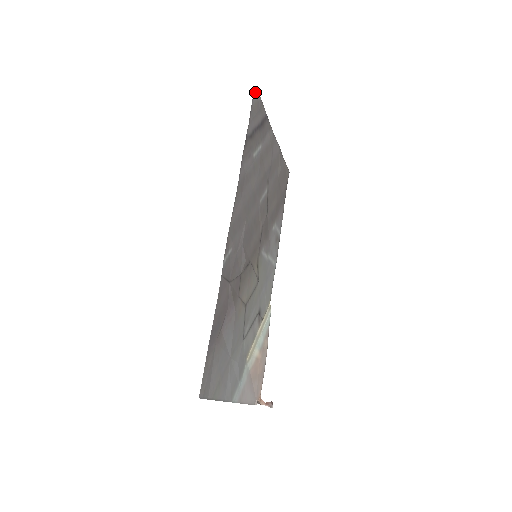
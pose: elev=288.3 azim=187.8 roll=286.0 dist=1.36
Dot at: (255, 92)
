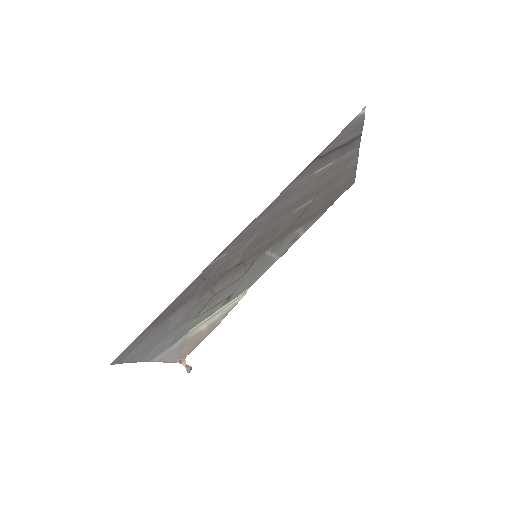
Dot at: (361, 113)
